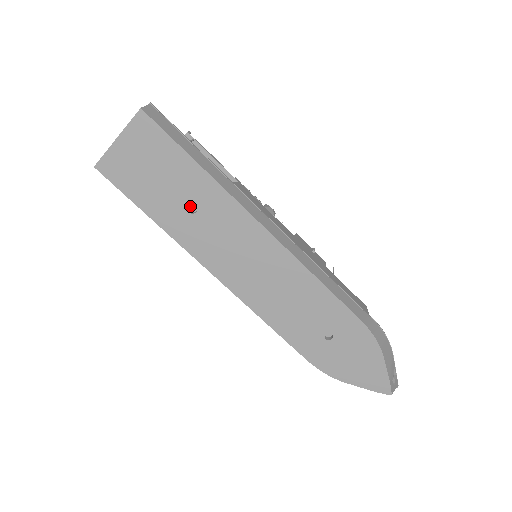
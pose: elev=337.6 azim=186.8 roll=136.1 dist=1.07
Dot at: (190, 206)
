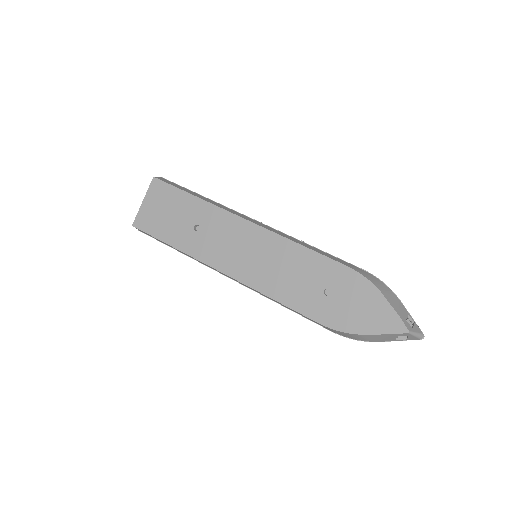
Dot at: (196, 228)
